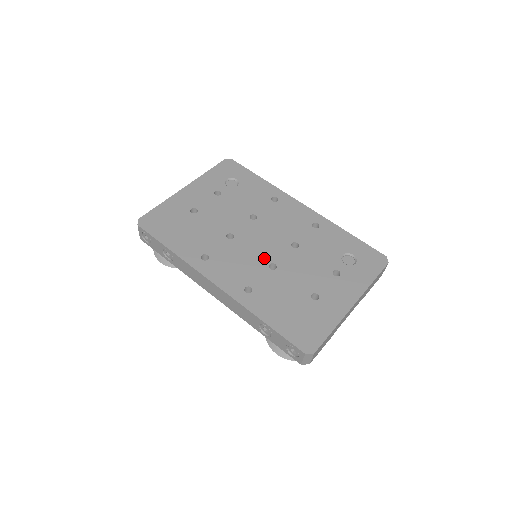
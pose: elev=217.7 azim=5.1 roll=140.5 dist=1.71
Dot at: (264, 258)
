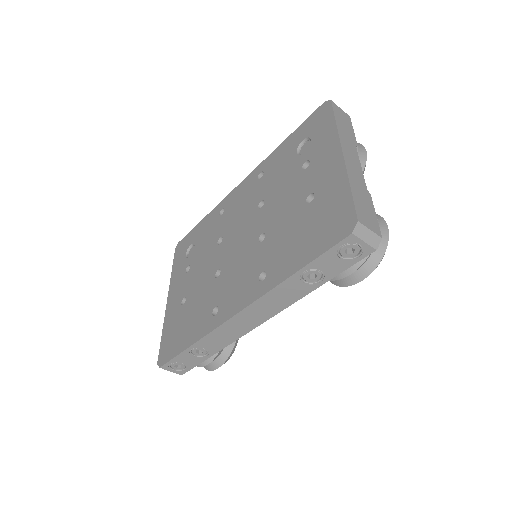
Dot at: (251, 244)
